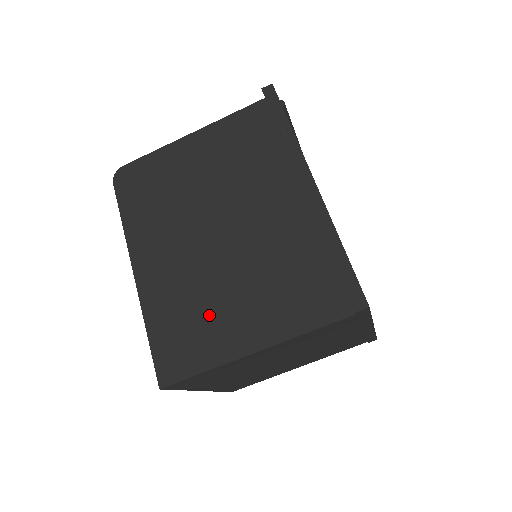
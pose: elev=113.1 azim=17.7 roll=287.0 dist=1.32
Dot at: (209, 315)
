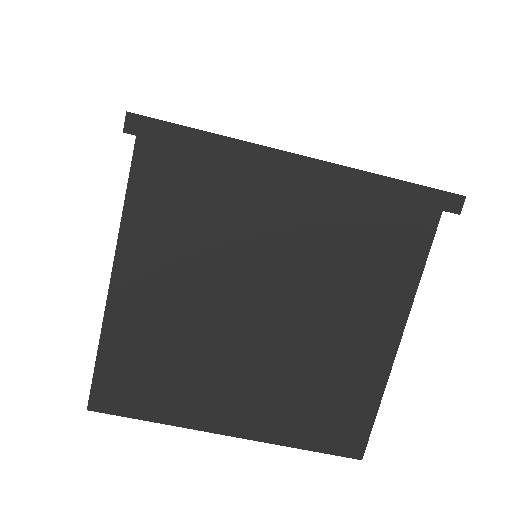
Dot at: occluded
